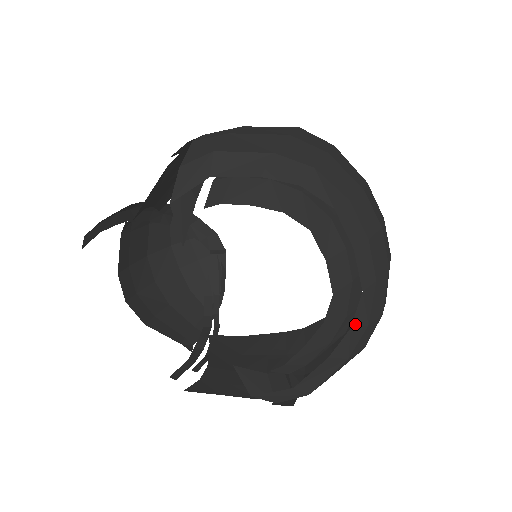
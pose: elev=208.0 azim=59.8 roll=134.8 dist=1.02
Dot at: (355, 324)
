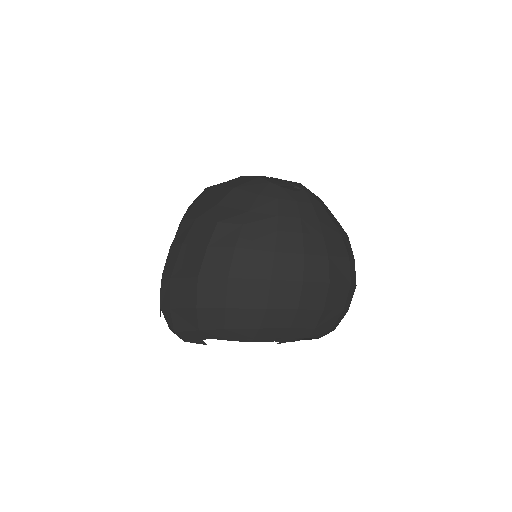
Dot at: (320, 336)
